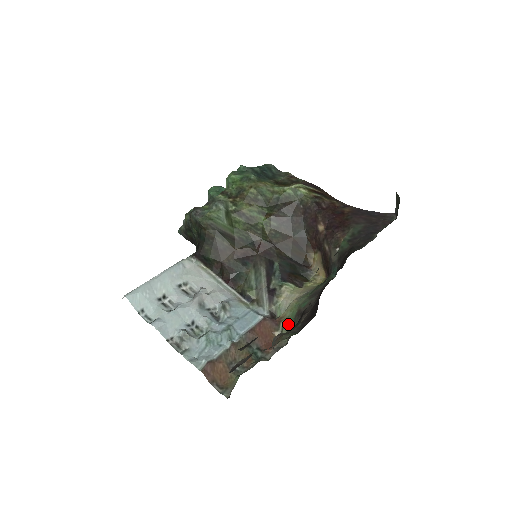
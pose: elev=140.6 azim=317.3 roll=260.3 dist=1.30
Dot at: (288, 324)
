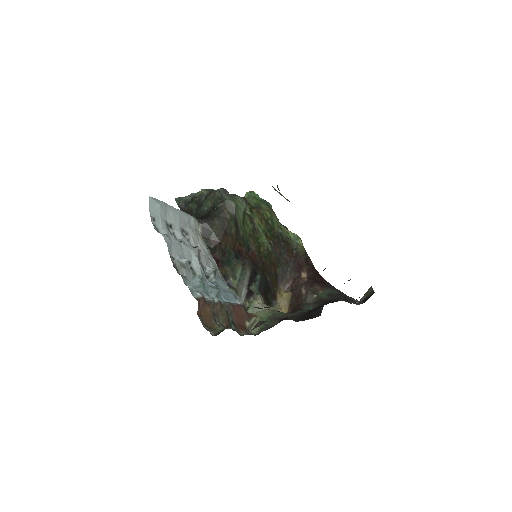
Dot at: occluded
